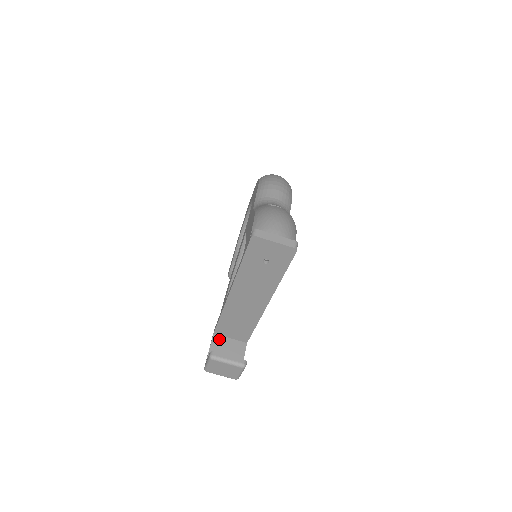
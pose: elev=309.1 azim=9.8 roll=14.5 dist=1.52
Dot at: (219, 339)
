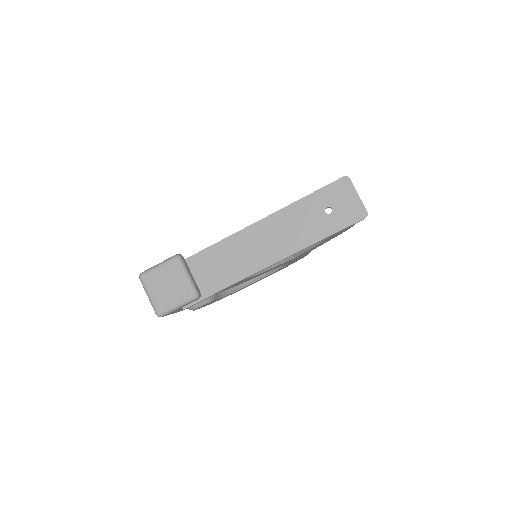
Dot at: occluded
